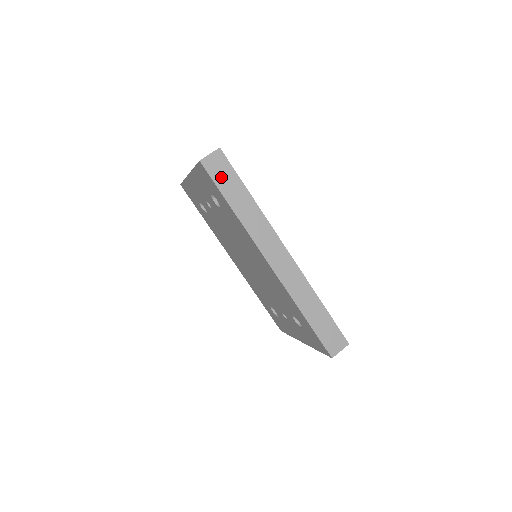
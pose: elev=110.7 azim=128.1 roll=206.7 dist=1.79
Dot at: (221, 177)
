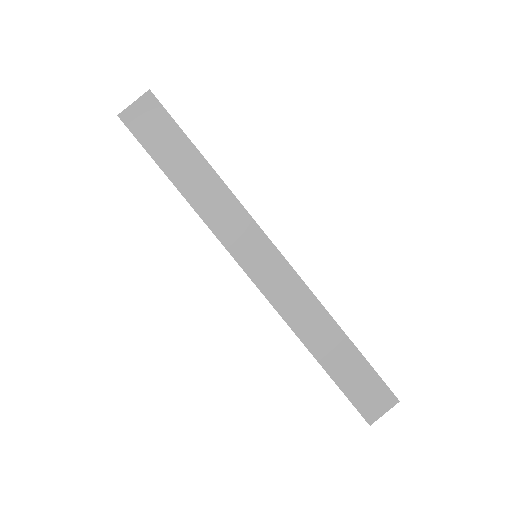
Dot at: (156, 139)
